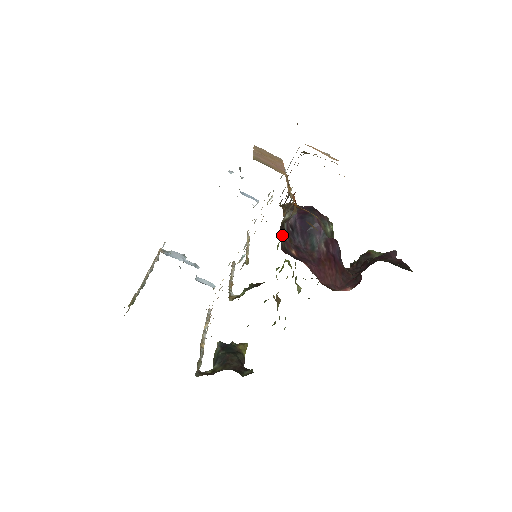
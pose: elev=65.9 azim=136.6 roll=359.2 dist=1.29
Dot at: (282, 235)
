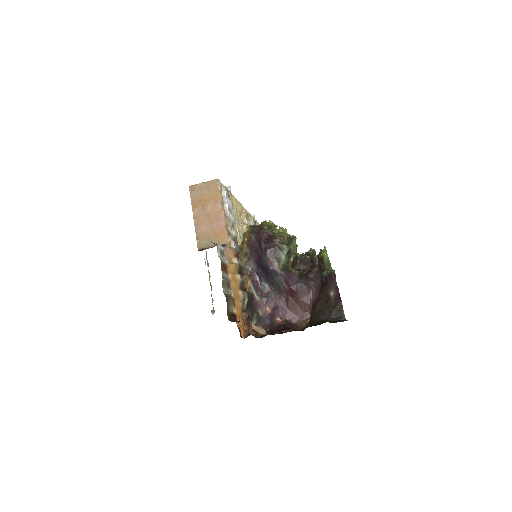
Dot at: (251, 321)
